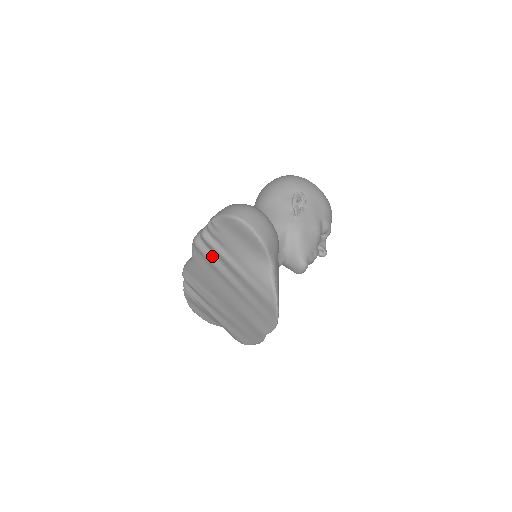
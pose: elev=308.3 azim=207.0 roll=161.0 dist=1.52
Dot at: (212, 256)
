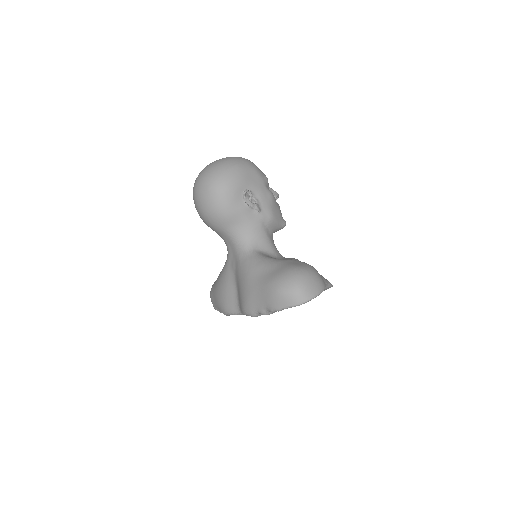
Dot at: occluded
